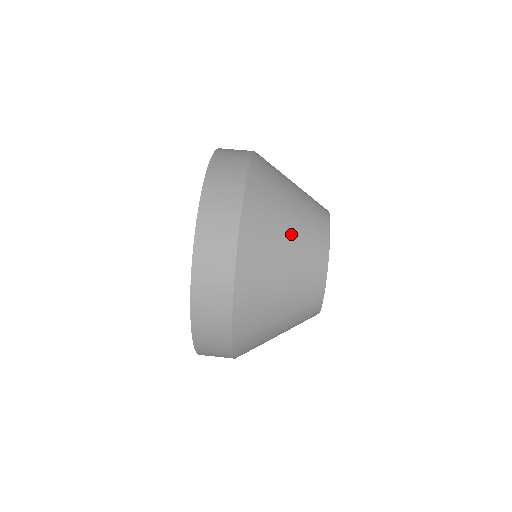
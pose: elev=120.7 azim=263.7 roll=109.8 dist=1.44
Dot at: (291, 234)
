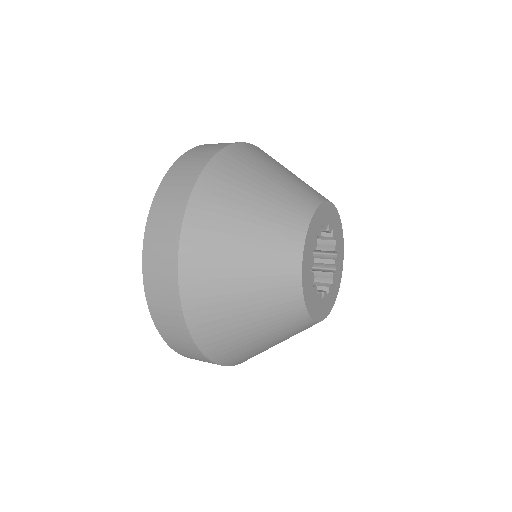
Dot at: occluded
